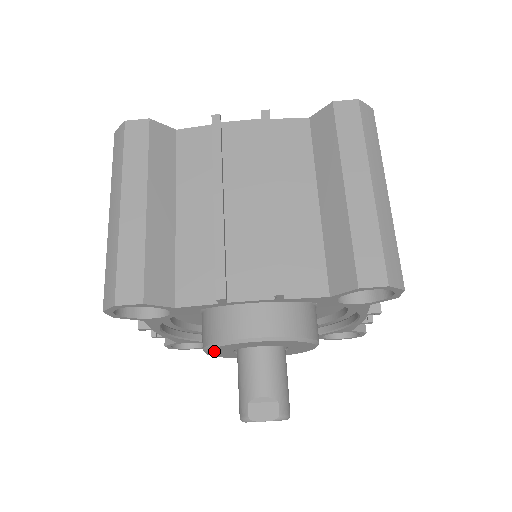
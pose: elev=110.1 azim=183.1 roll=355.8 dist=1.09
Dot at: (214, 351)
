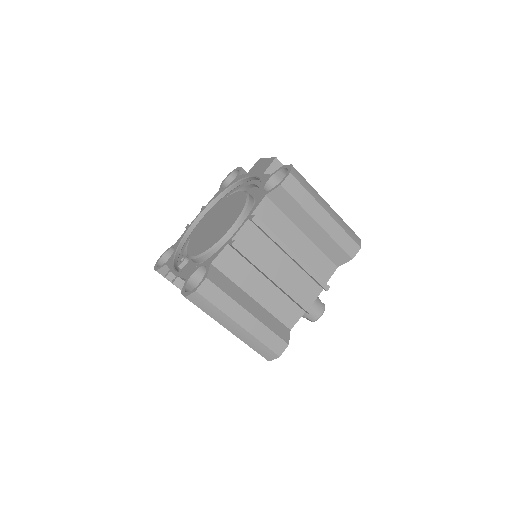
Dot at: occluded
